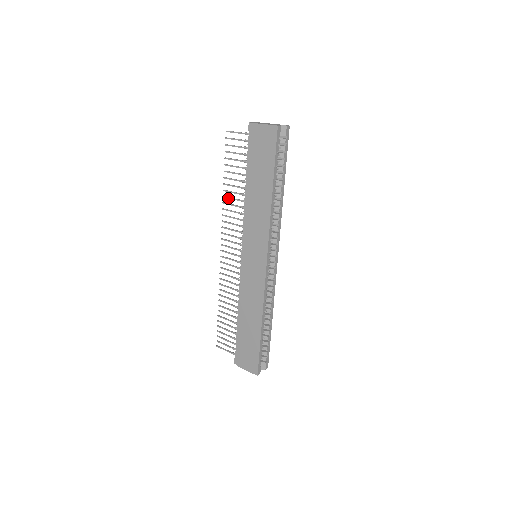
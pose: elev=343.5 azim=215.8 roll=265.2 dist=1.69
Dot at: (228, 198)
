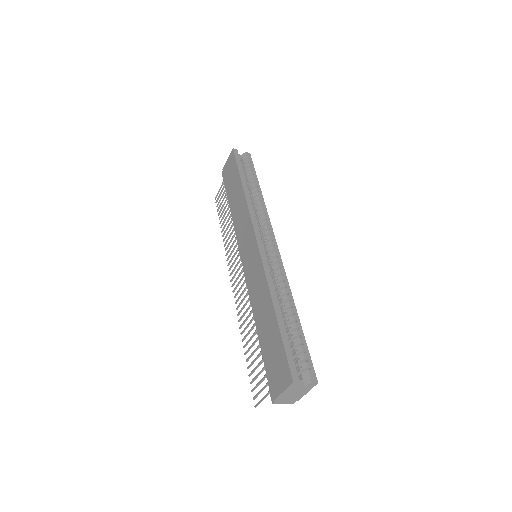
Dot at: (225, 237)
